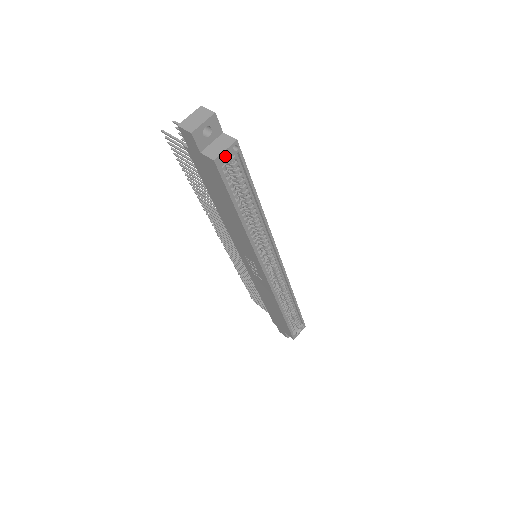
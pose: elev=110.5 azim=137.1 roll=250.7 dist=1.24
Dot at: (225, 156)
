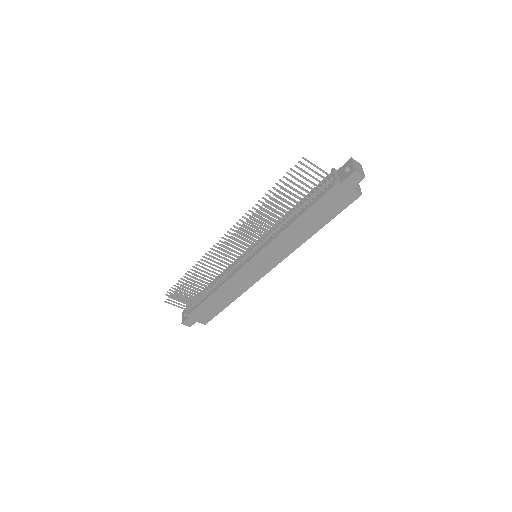
Dot at: occluded
